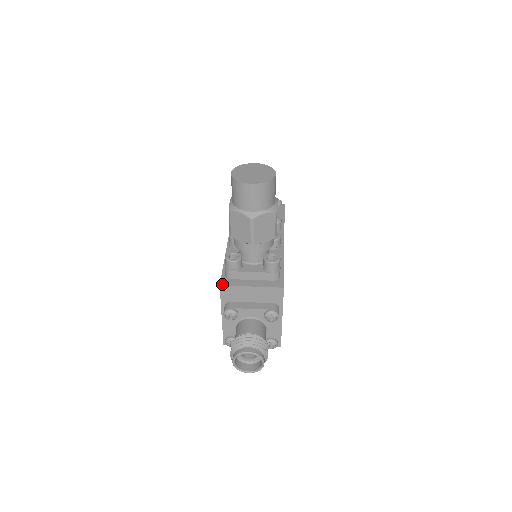
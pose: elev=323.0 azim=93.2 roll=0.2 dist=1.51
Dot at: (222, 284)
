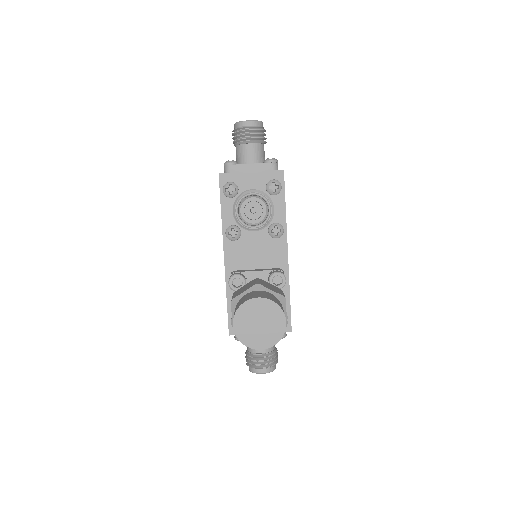
Dot at: (231, 334)
